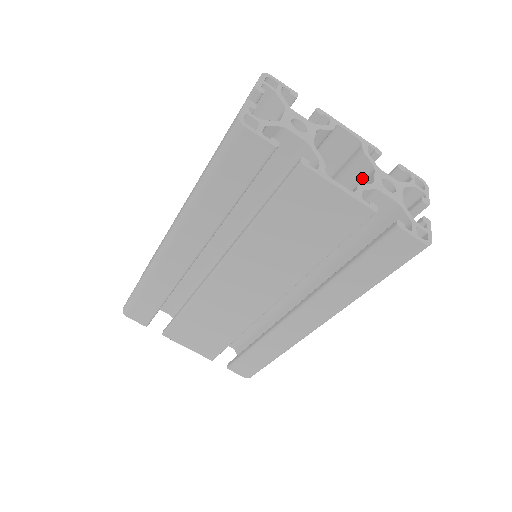
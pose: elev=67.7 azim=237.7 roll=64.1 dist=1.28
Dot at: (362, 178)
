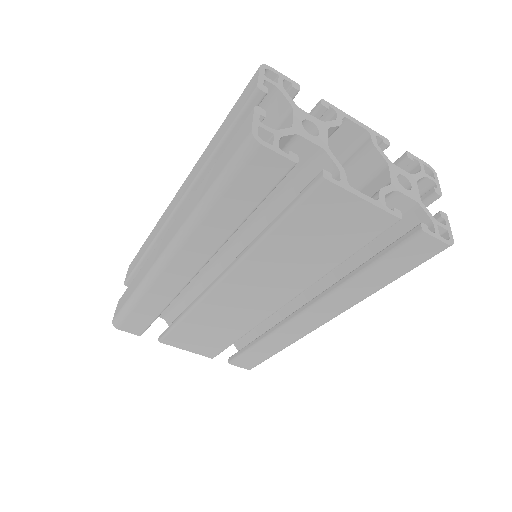
Dot at: (373, 174)
